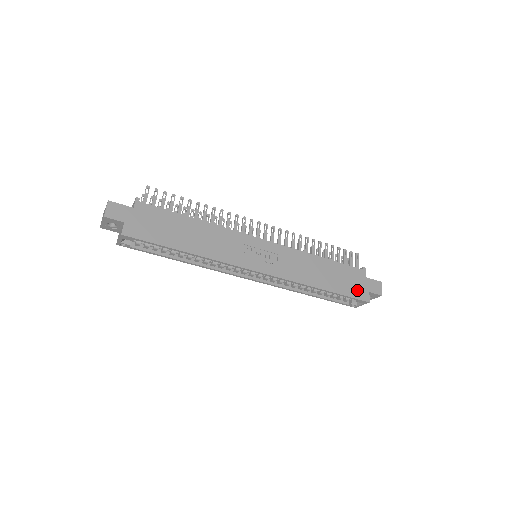
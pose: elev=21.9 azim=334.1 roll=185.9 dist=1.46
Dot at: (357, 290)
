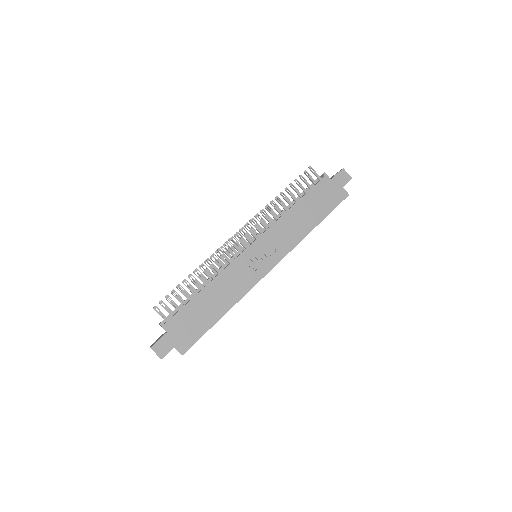
Dot at: (335, 197)
